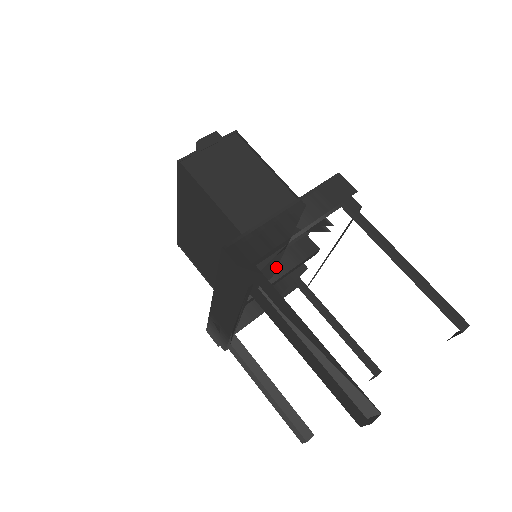
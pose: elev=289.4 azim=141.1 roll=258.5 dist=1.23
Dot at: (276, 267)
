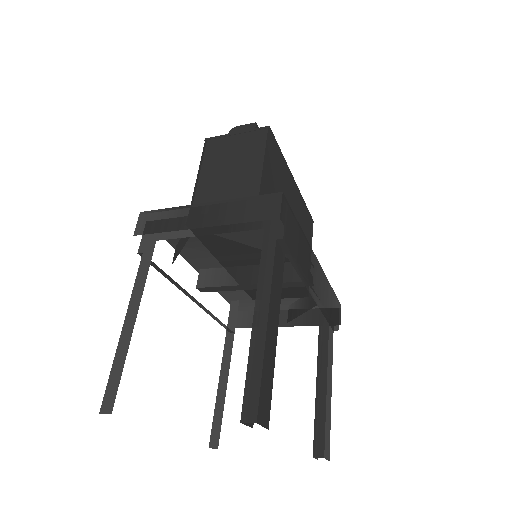
Dot at: (257, 273)
